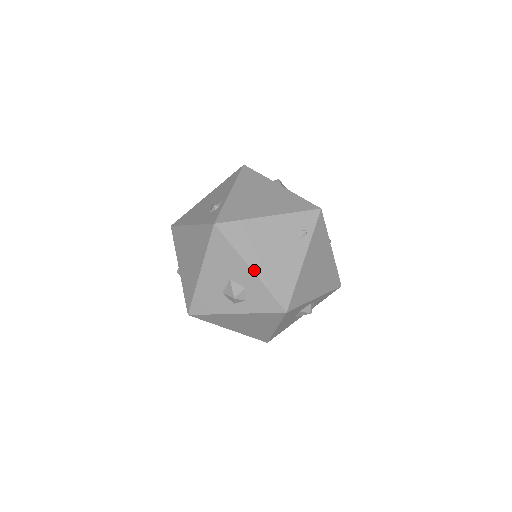
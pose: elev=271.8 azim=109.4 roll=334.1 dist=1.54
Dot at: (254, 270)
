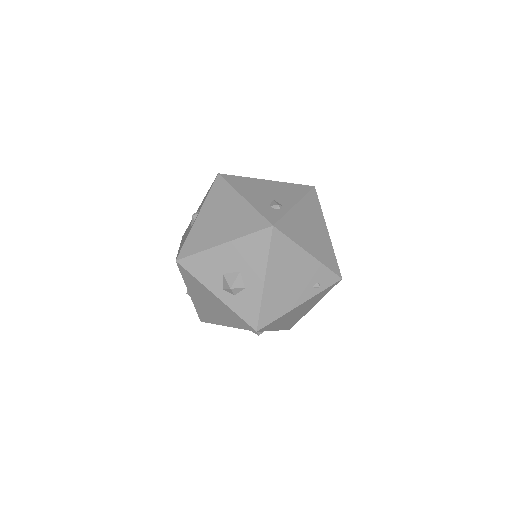
Dot at: (266, 283)
